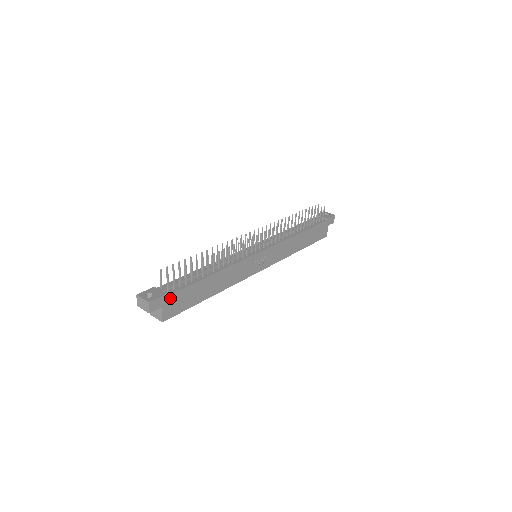
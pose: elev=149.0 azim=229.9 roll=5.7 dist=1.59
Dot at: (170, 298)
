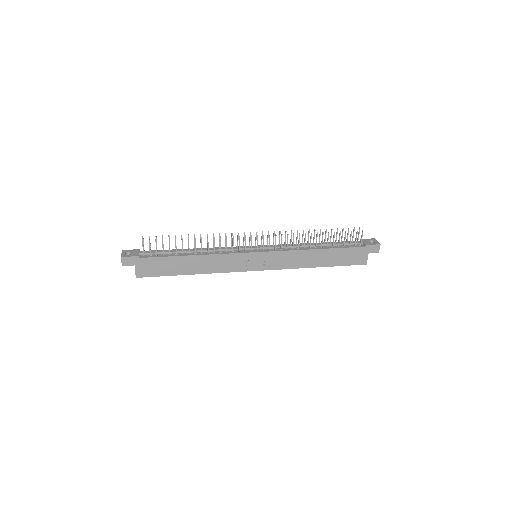
Dot at: (143, 261)
